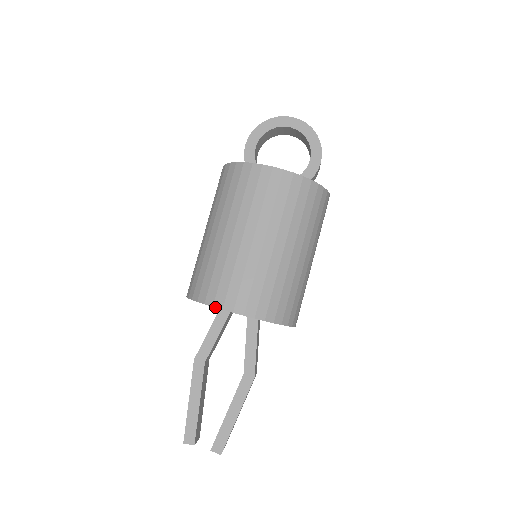
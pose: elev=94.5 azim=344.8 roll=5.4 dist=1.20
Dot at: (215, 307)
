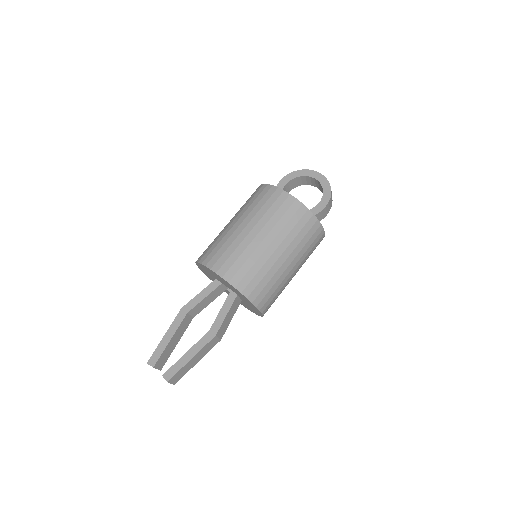
Dot at: (207, 266)
